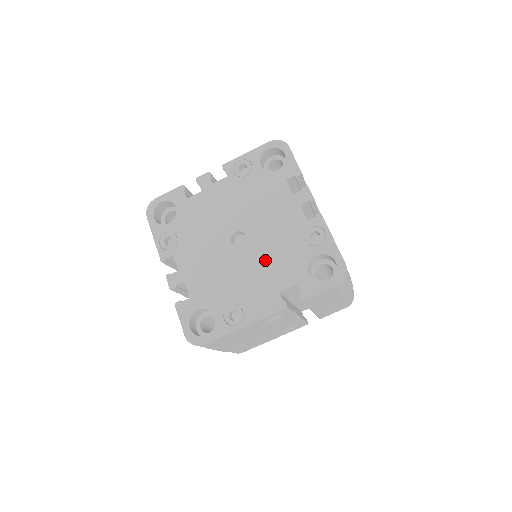
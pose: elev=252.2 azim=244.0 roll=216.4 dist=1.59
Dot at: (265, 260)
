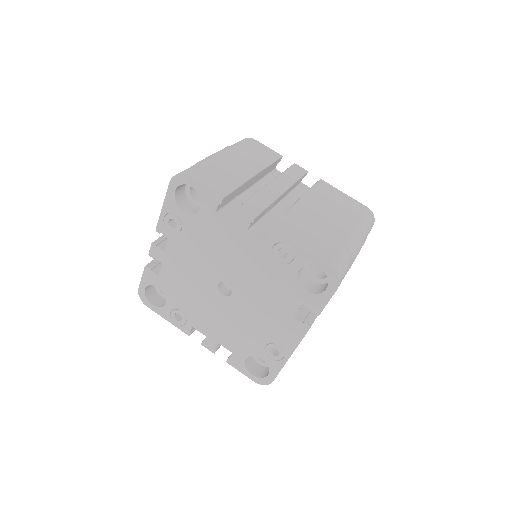
Dot at: (260, 297)
